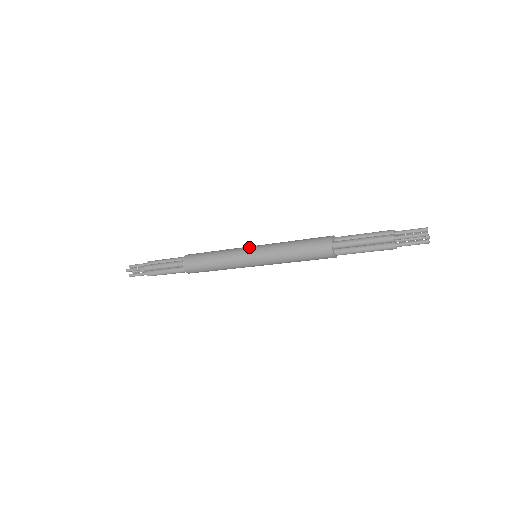
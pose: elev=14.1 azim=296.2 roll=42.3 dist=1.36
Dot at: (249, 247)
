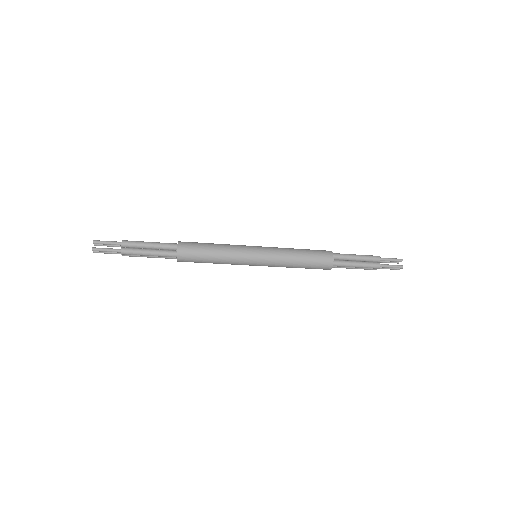
Dot at: occluded
